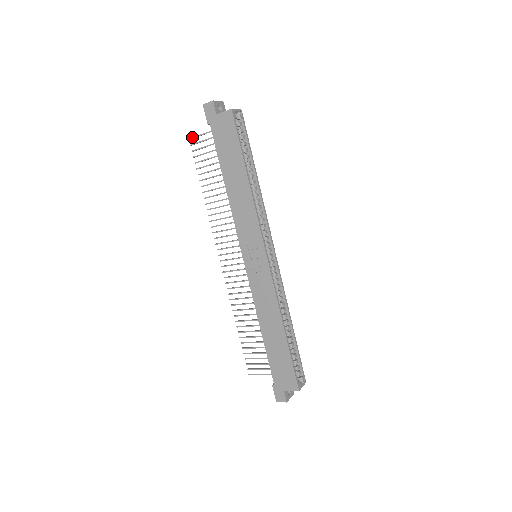
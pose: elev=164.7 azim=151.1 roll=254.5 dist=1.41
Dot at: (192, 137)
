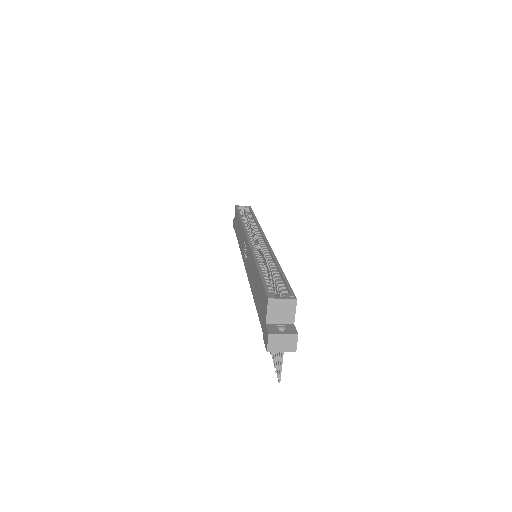
Dot at: occluded
